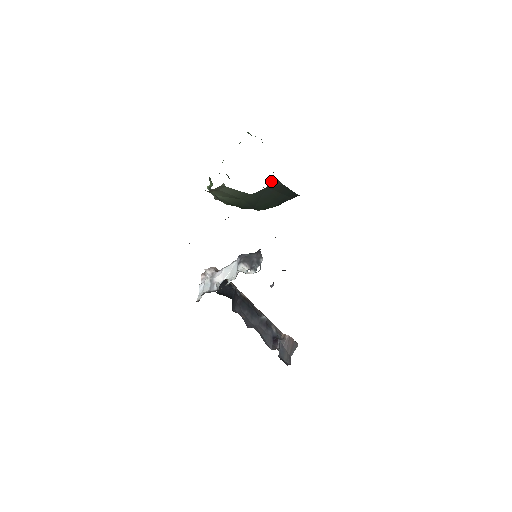
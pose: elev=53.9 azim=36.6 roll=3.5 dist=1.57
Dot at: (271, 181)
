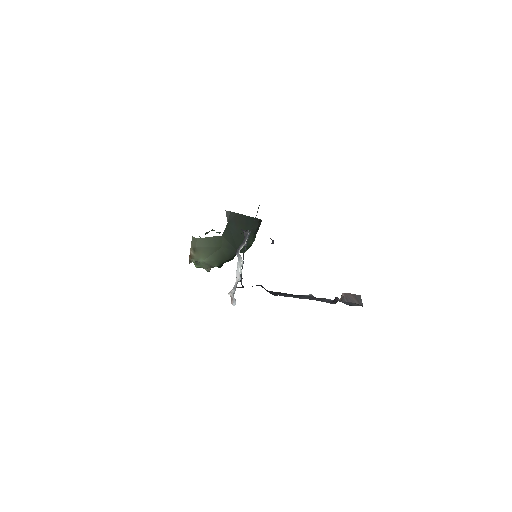
Dot at: (226, 216)
